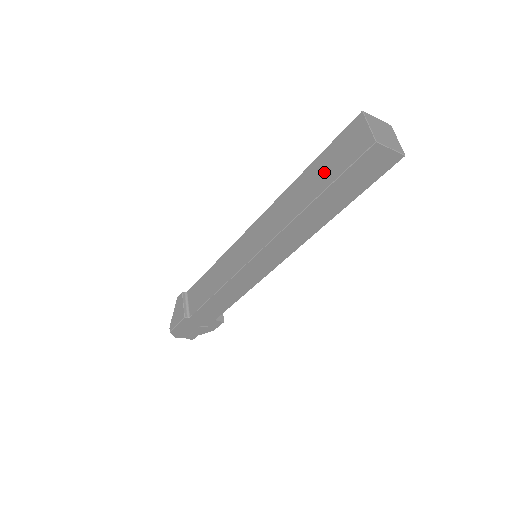
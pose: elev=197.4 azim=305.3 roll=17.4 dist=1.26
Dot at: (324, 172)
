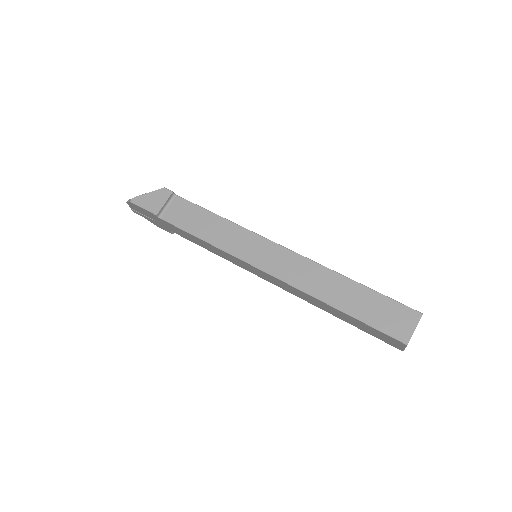
Dot at: (363, 305)
